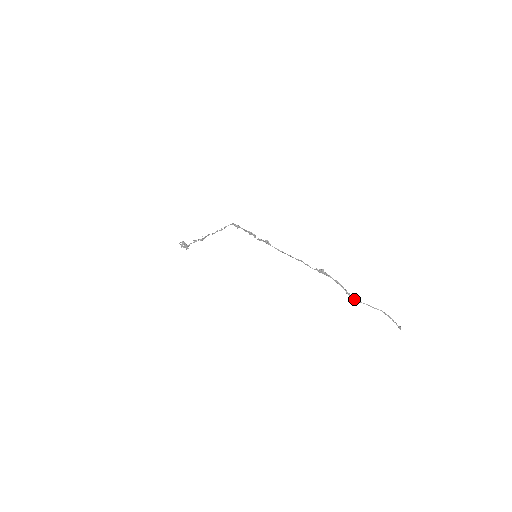
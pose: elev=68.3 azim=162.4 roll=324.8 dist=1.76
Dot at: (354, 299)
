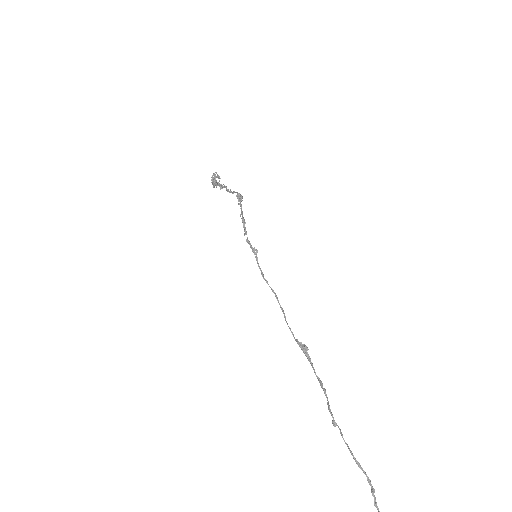
Dot at: (333, 422)
